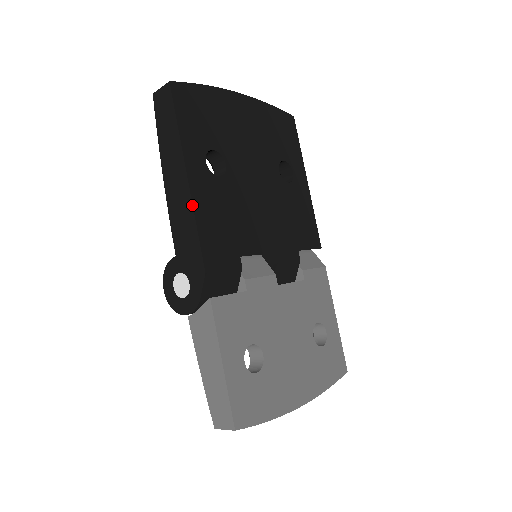
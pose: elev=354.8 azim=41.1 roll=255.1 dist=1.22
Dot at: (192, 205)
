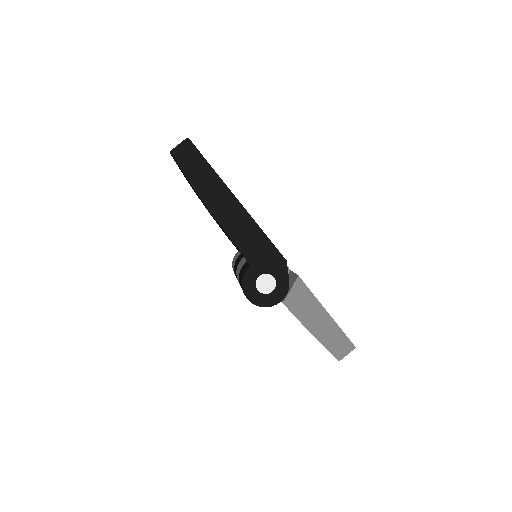
Dot at: (253, 220)
